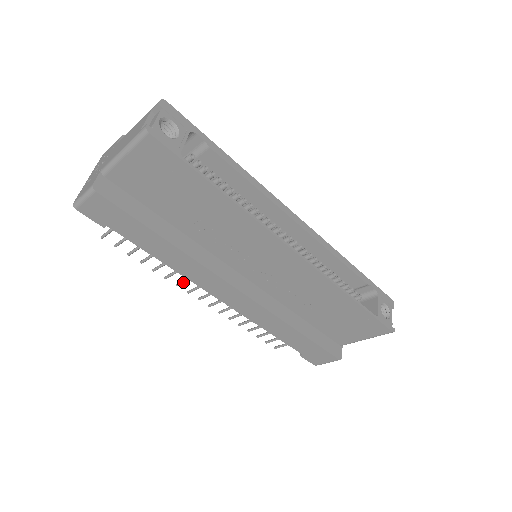
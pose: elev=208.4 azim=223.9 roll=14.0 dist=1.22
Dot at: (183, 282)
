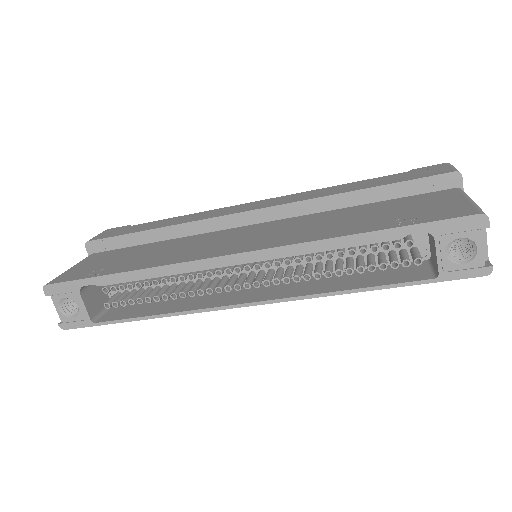
Dot at: occluded
